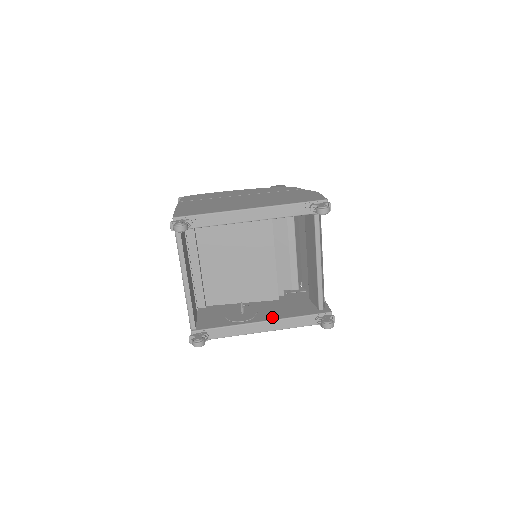
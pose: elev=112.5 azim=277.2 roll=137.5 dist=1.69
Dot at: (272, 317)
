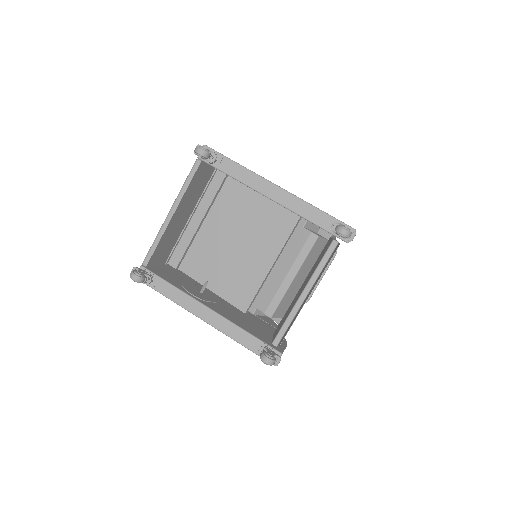
Dot at: (222, 313)
